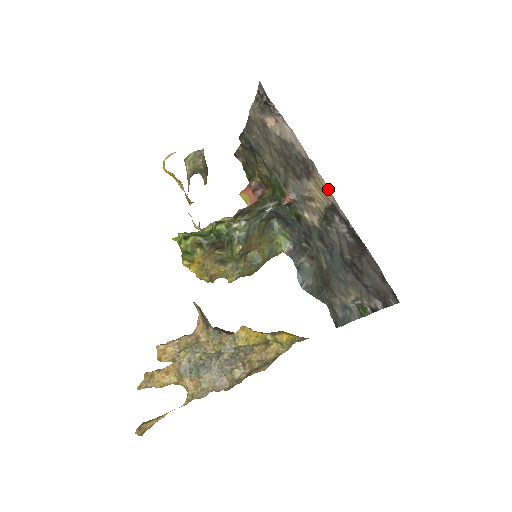
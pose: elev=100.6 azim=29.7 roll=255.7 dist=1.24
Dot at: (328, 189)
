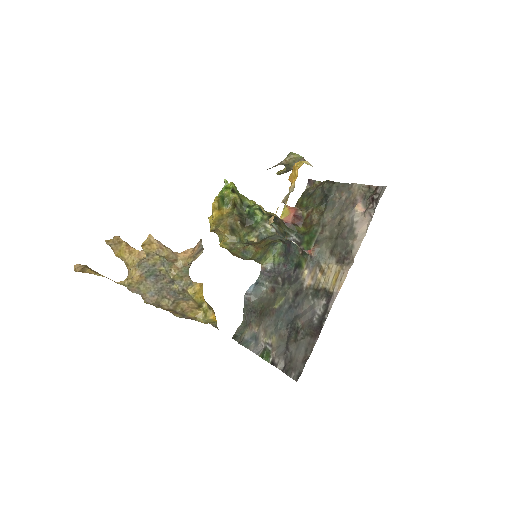
Dot at: (341, 284)
